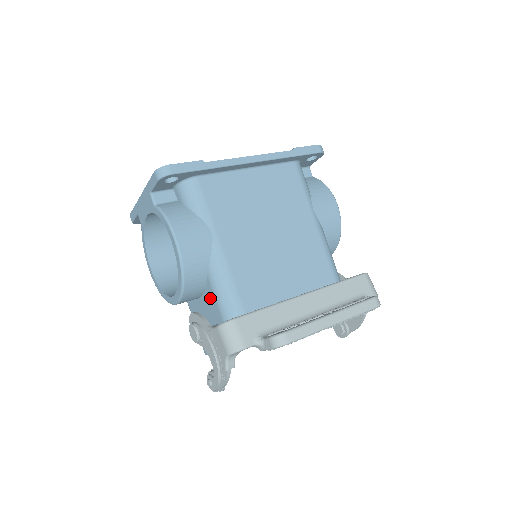
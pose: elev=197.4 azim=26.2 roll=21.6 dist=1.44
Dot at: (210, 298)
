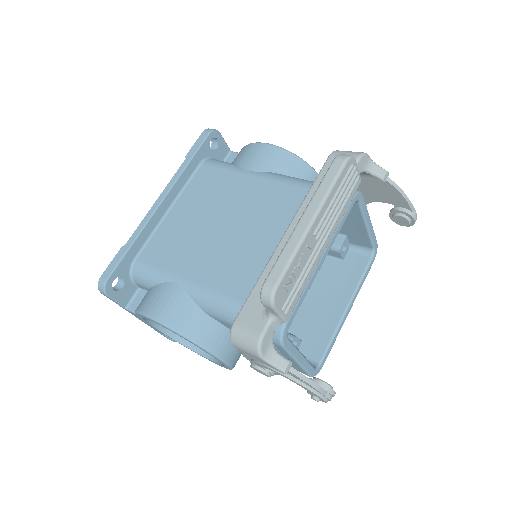
Dot at: occluded
